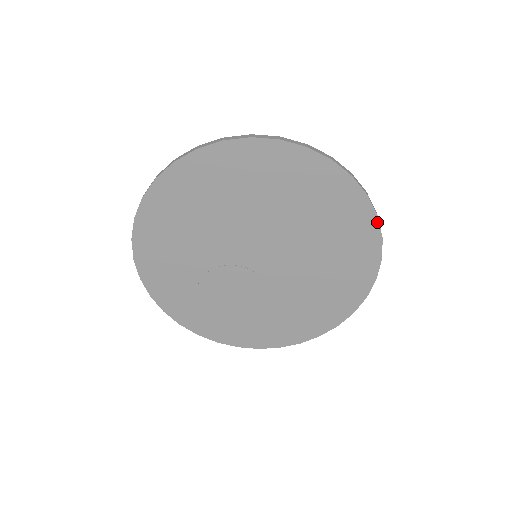
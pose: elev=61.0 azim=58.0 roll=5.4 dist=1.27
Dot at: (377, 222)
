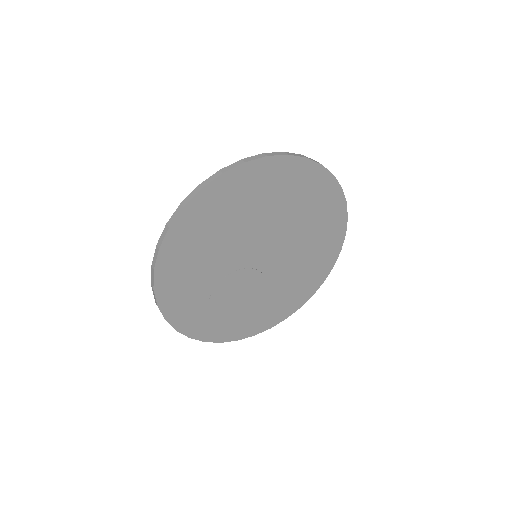
Dot at: (346, 206)
